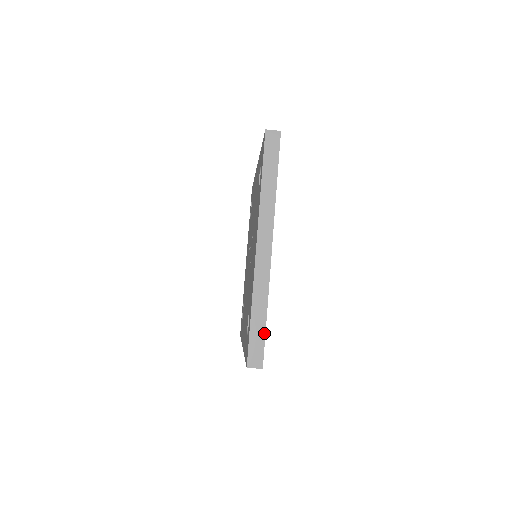
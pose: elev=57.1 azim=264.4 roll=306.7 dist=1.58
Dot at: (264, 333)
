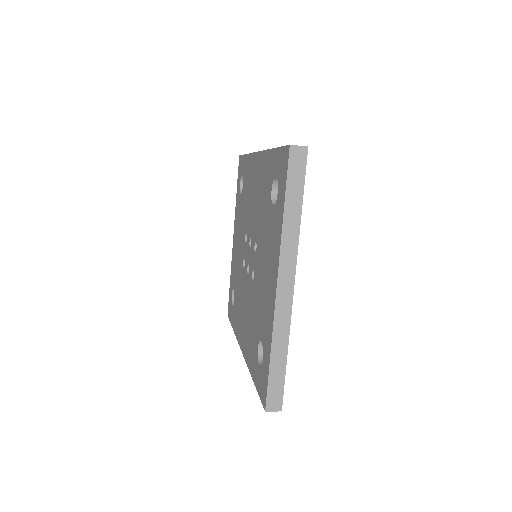
Dot at: (284, 376)
